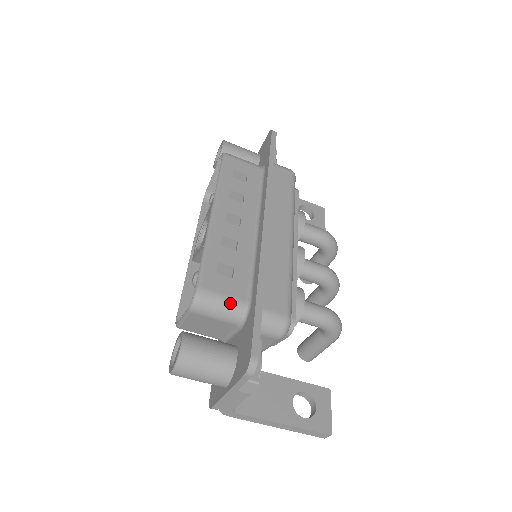
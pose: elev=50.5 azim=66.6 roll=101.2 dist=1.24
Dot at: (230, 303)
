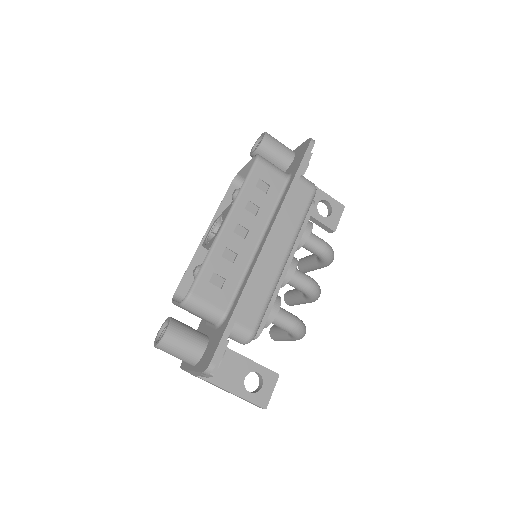
Dot at: (212, 310)
